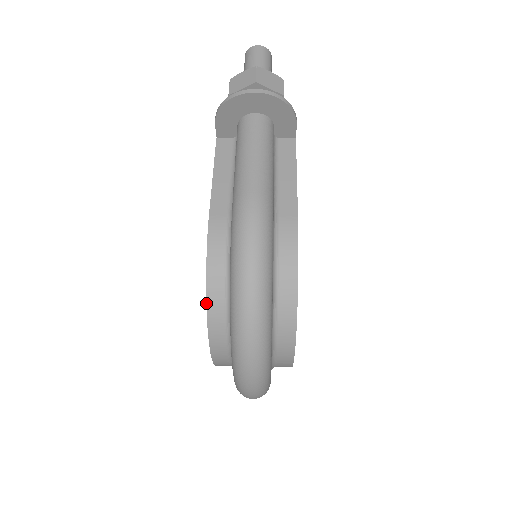
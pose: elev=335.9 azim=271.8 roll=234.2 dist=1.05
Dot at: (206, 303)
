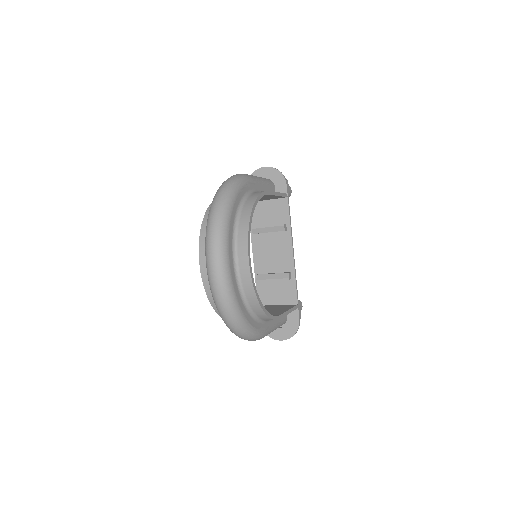
Dot at: (204, 215)
